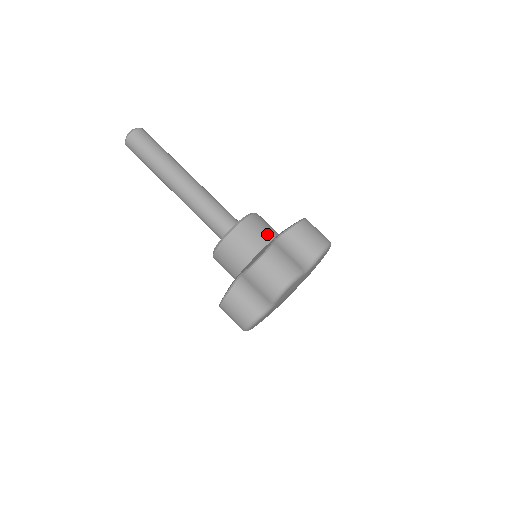
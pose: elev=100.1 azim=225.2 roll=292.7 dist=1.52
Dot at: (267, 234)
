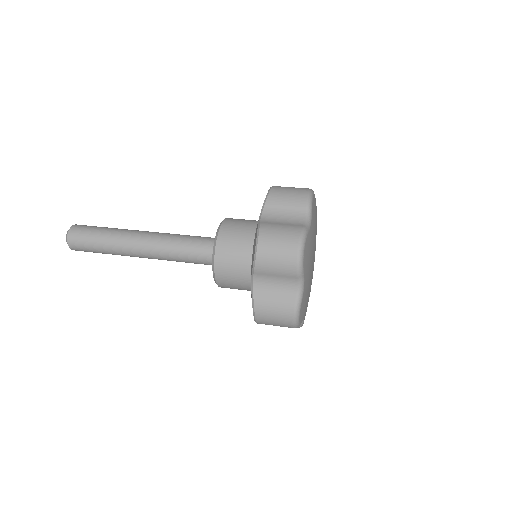
Dot at: occluded
